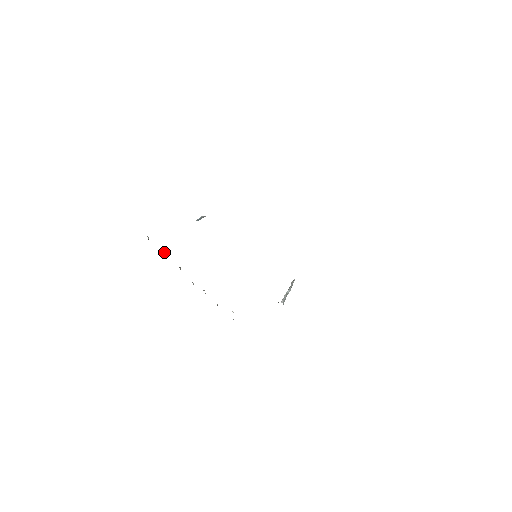
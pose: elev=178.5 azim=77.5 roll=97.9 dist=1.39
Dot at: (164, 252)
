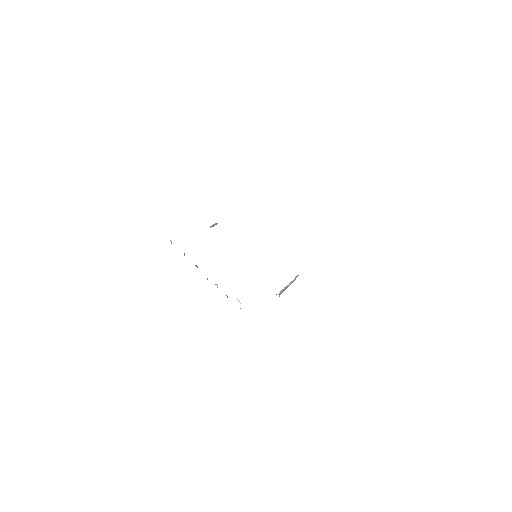
Dot at: (184, 253)
